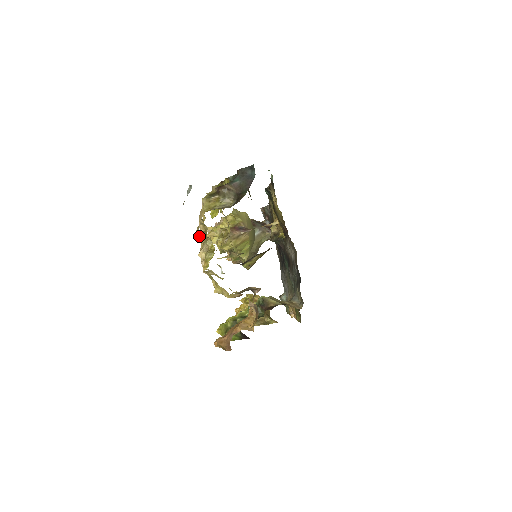
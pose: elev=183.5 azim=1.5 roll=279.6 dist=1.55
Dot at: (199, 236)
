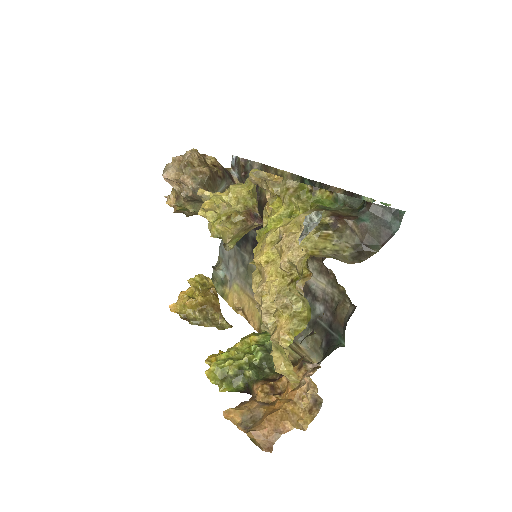
Dot at: (256, 259)
